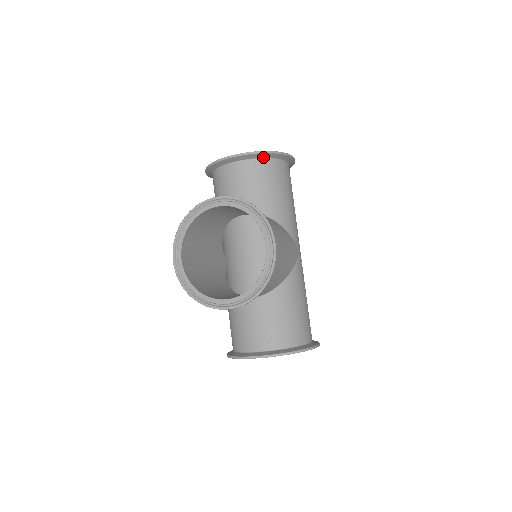
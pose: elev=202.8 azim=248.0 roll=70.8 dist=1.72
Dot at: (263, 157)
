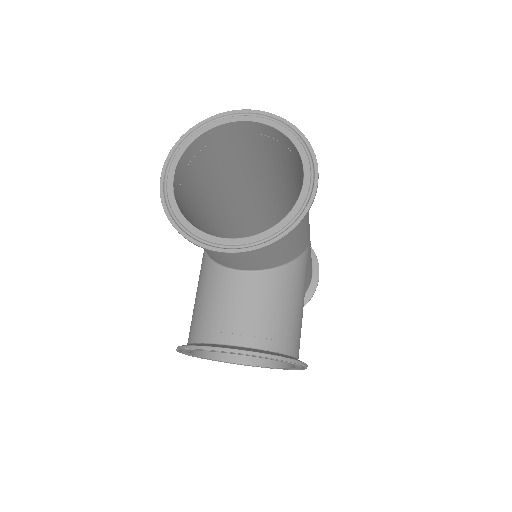
Dot at: (275, 233)
